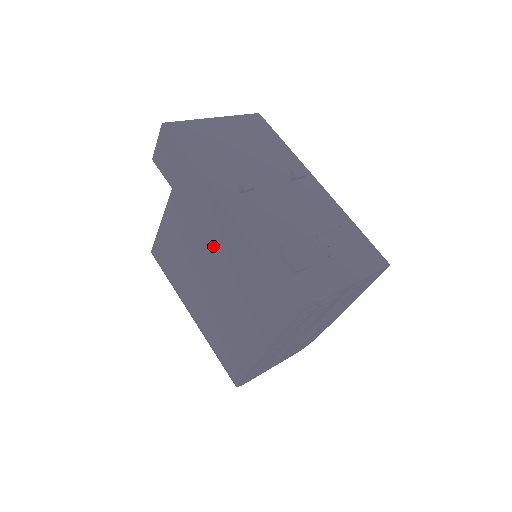
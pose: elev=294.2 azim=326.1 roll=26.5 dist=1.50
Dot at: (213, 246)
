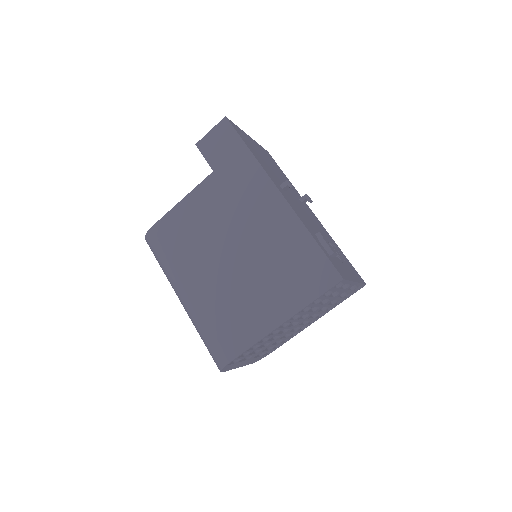
Dot at: (250, 224)
